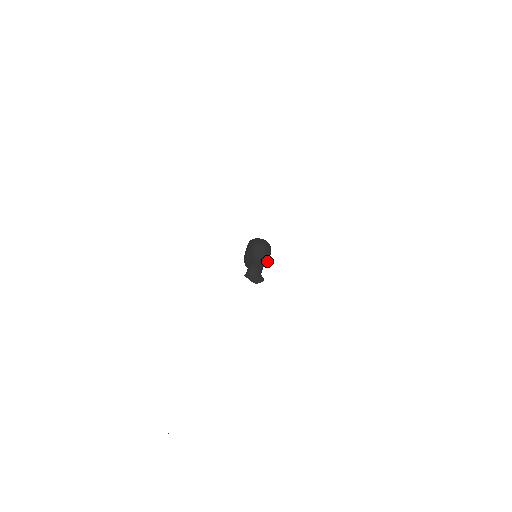
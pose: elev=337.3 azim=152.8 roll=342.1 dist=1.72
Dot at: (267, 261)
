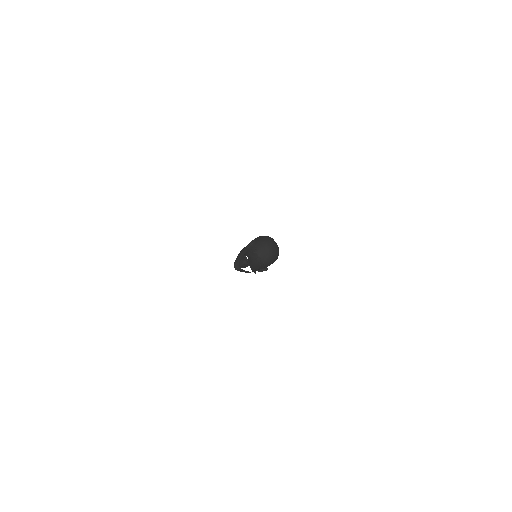
Dot at: (270, 261)
